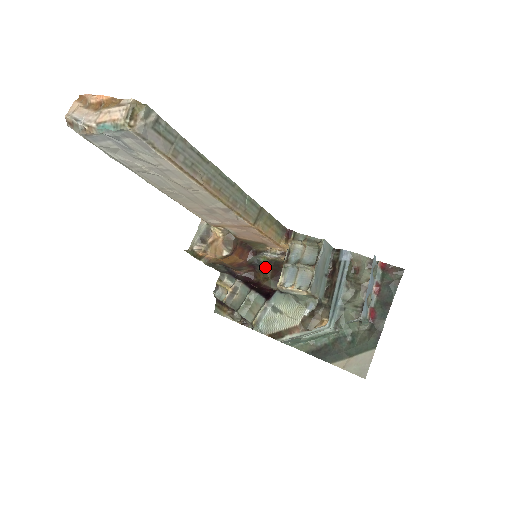
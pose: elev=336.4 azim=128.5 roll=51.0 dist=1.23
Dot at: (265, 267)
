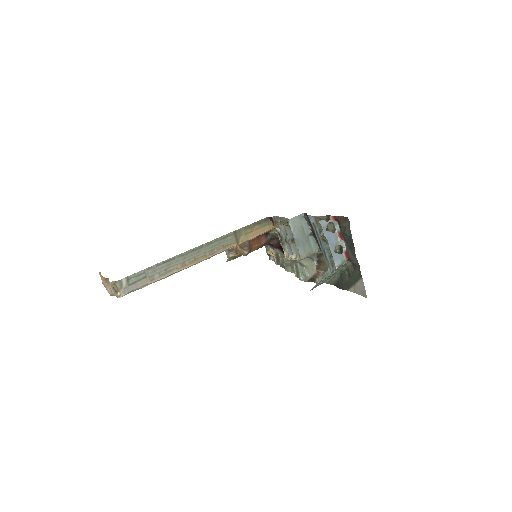
Dot at: occluded
